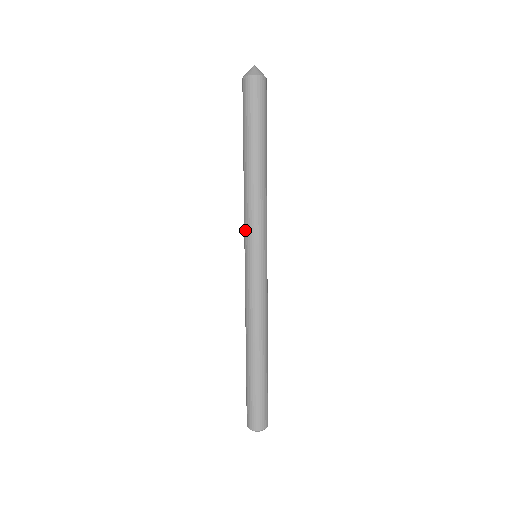
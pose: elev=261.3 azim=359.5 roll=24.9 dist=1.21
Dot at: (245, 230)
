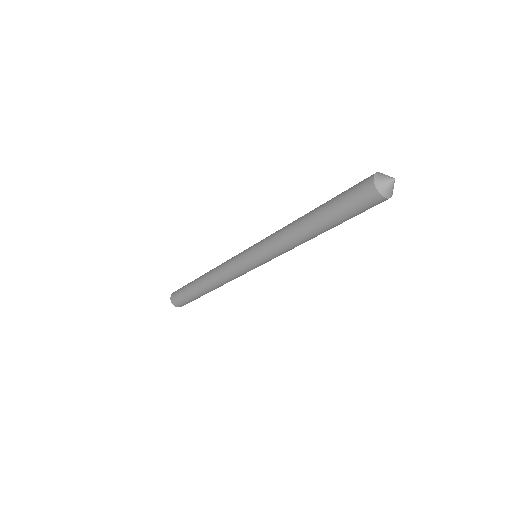
Dot at: (262, 248)
